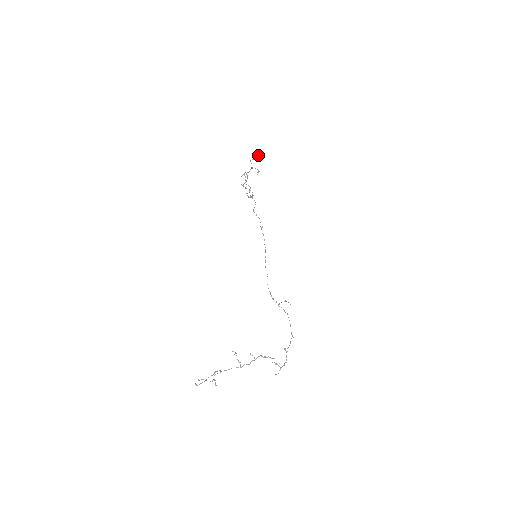
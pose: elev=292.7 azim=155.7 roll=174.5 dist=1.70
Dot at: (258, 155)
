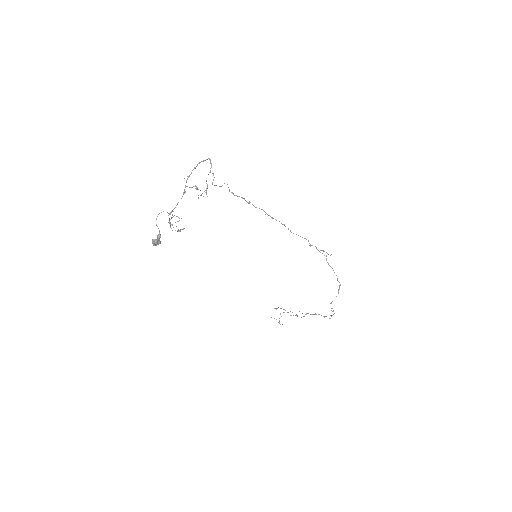
Dot at: (157, 244)
